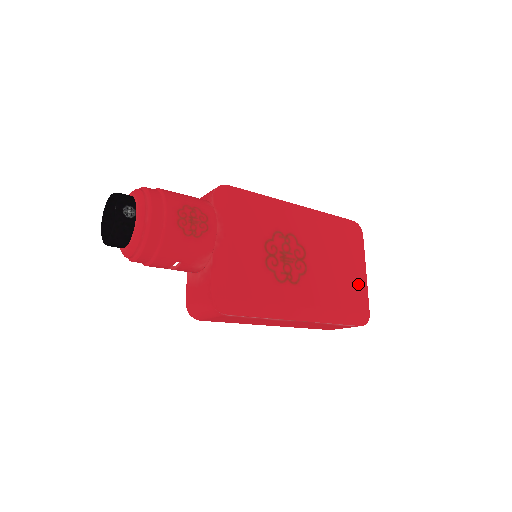
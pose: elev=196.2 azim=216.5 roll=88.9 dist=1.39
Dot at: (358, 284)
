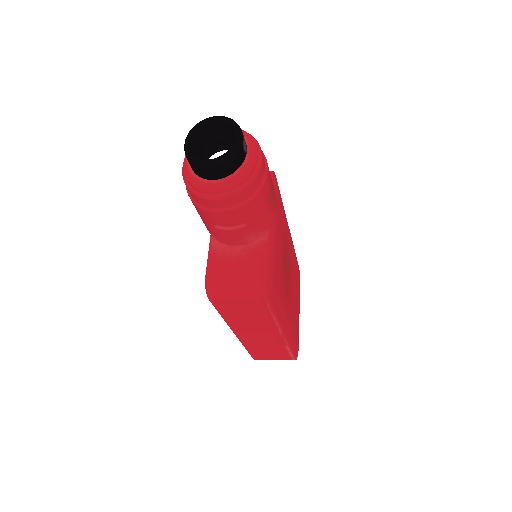
Dot at: occluded
